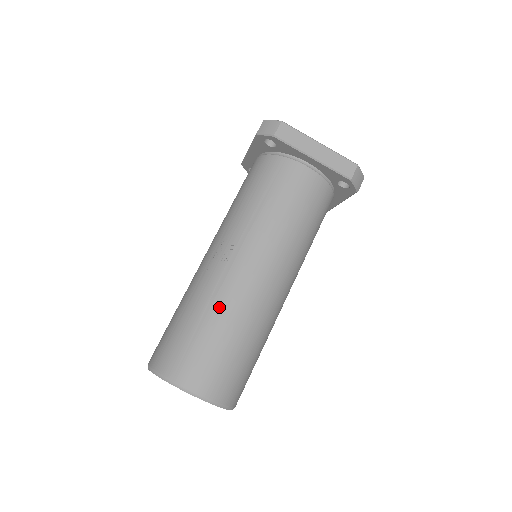
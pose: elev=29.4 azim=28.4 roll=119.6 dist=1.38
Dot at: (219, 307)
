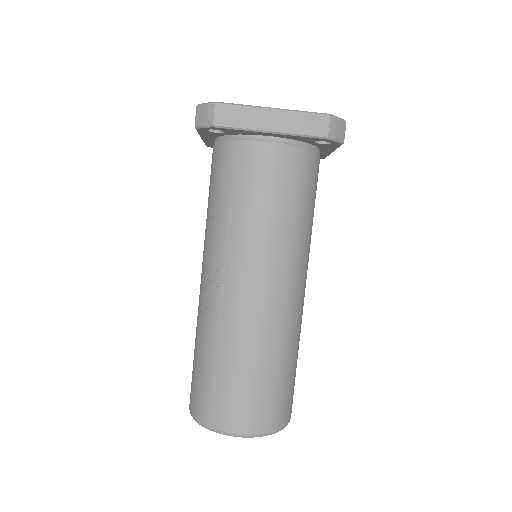
Dot at: (230, 343)
